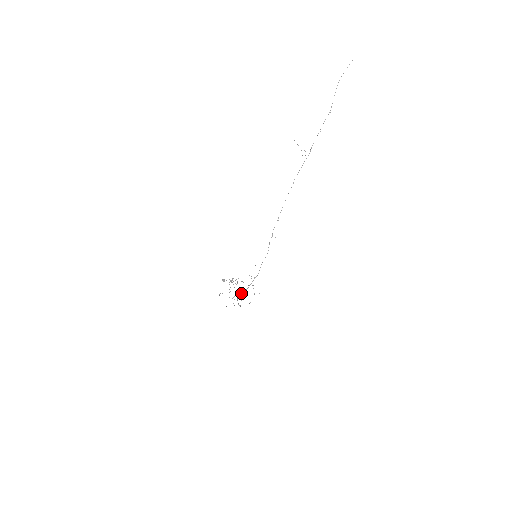
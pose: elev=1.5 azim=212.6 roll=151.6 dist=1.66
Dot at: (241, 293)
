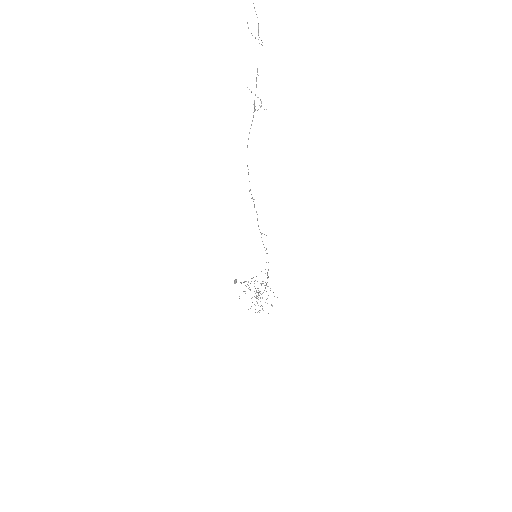
Dot at: occluded
